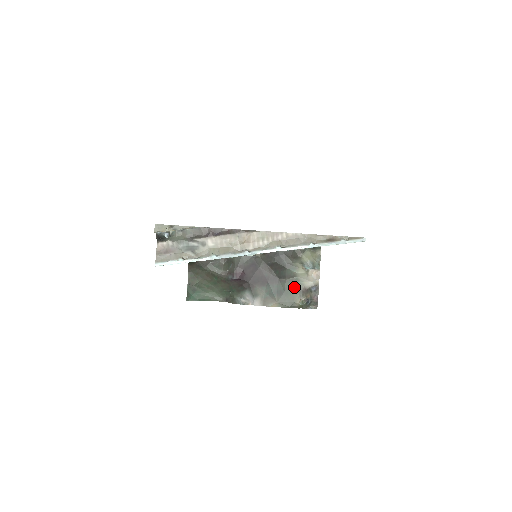
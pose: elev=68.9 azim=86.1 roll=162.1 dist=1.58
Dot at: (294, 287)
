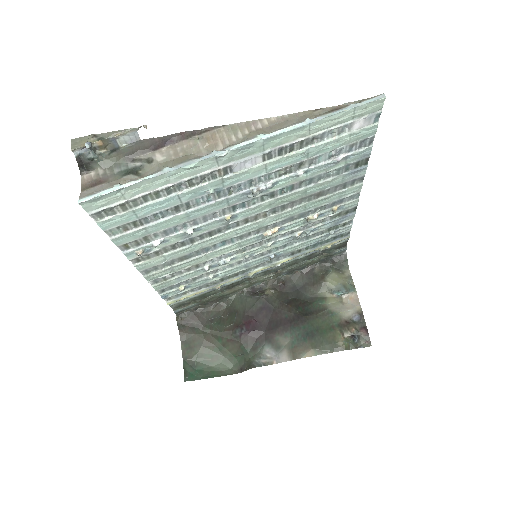
Dot at: (329, 322)
